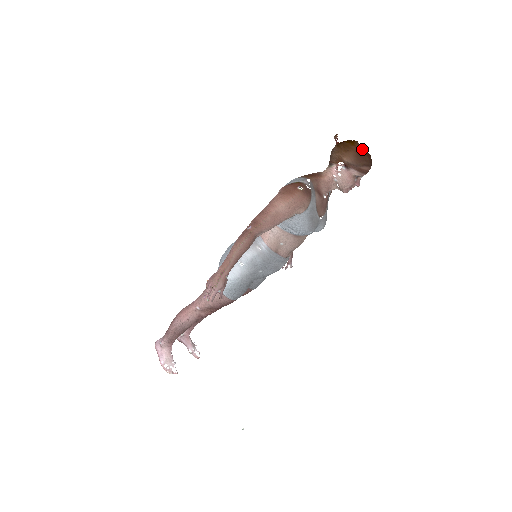
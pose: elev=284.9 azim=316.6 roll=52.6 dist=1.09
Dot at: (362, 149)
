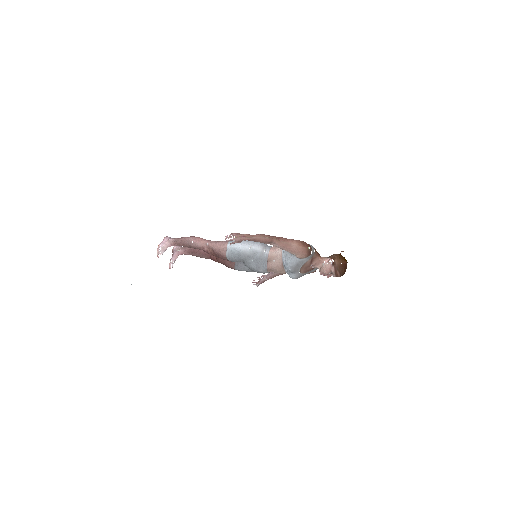
Dot at: (346, 266)
